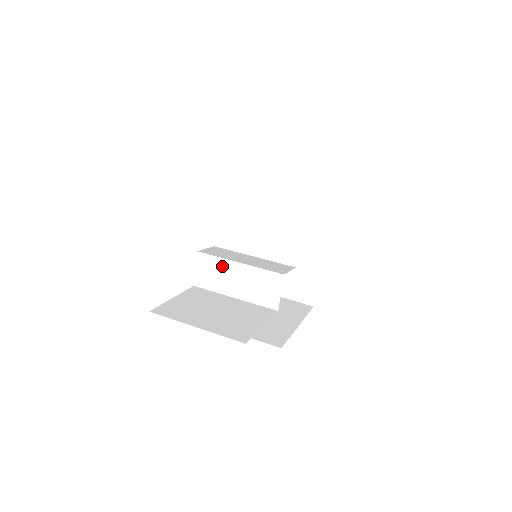
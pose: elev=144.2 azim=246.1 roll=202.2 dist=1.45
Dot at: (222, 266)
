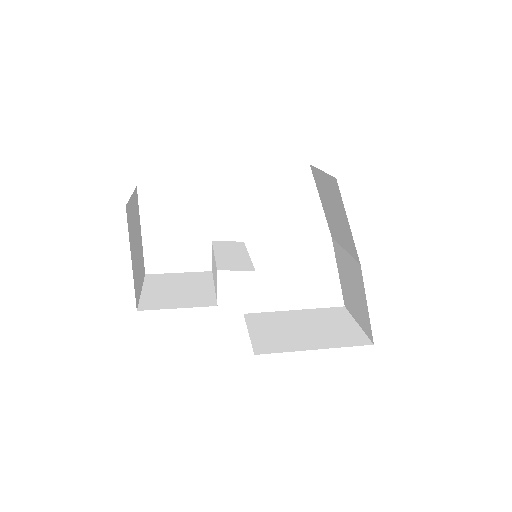
Dot at: (213, 256)
